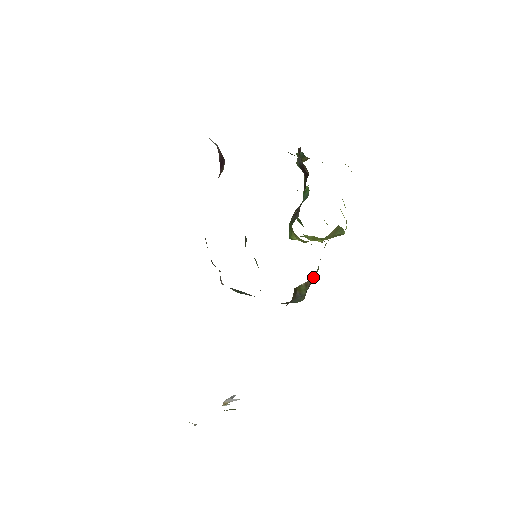
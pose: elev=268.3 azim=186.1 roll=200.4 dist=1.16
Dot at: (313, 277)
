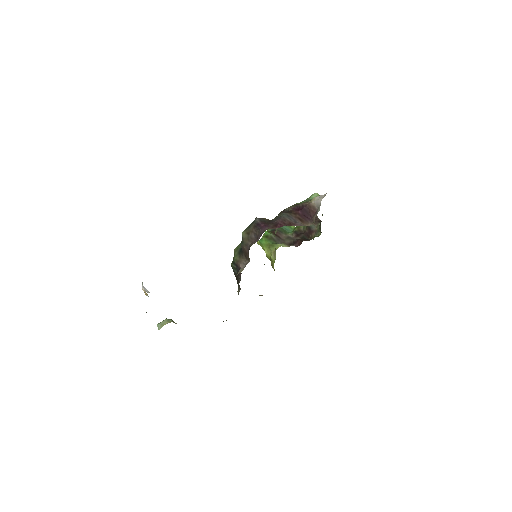
Dot at: occluded
